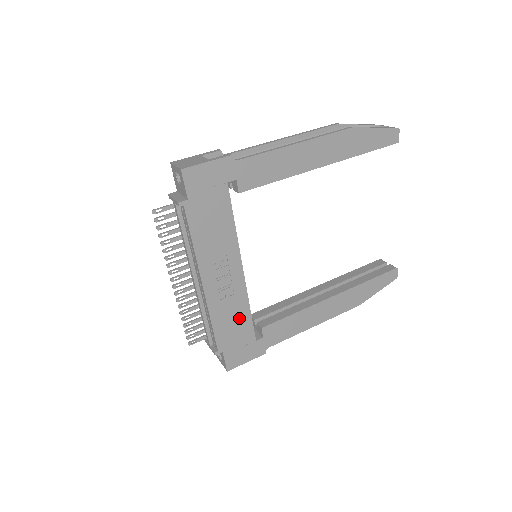
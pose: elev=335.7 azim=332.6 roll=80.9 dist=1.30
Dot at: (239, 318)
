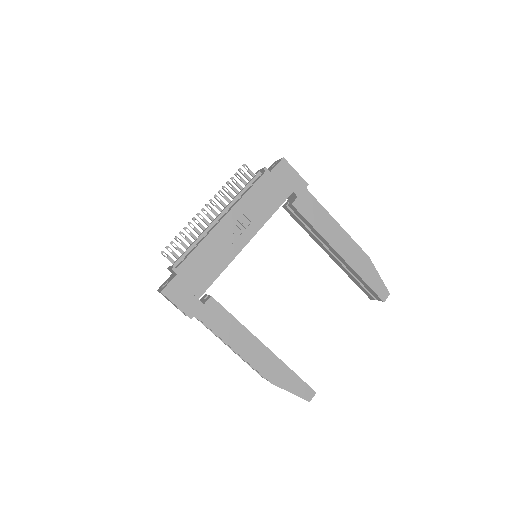
Dot at: (211, 268)
